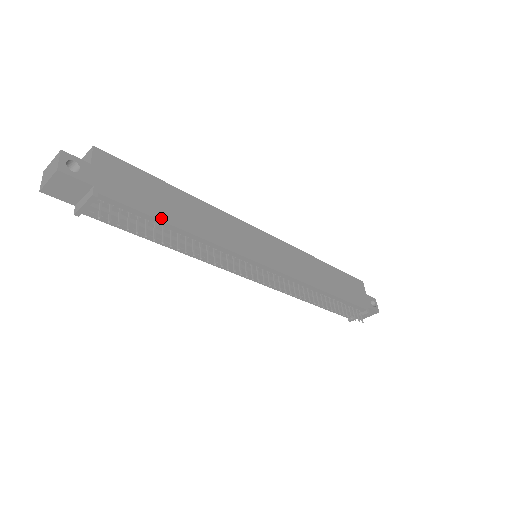
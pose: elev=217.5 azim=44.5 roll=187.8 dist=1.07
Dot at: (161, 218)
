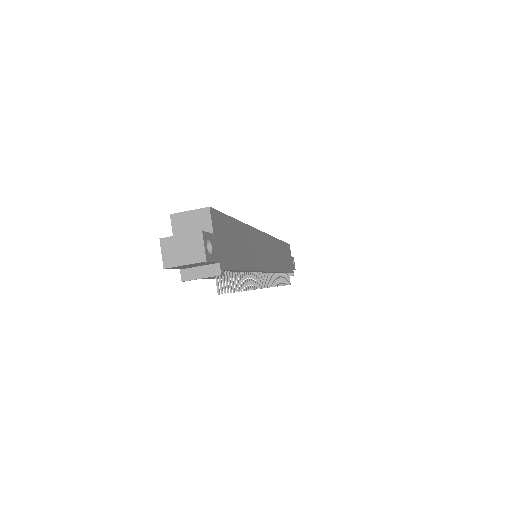
Dot at: (241, 267)
